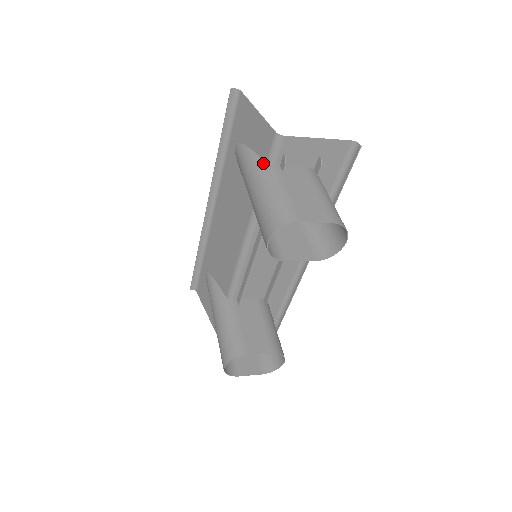
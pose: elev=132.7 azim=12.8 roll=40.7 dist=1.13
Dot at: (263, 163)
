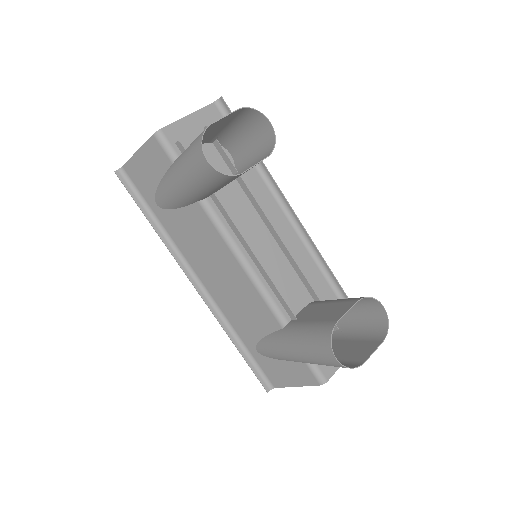
Dot at: (171, 166)
